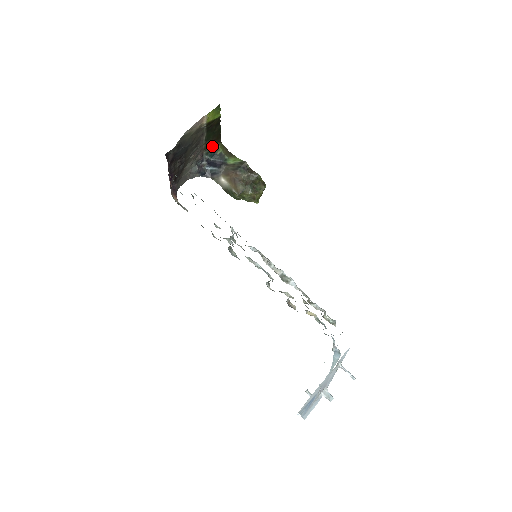
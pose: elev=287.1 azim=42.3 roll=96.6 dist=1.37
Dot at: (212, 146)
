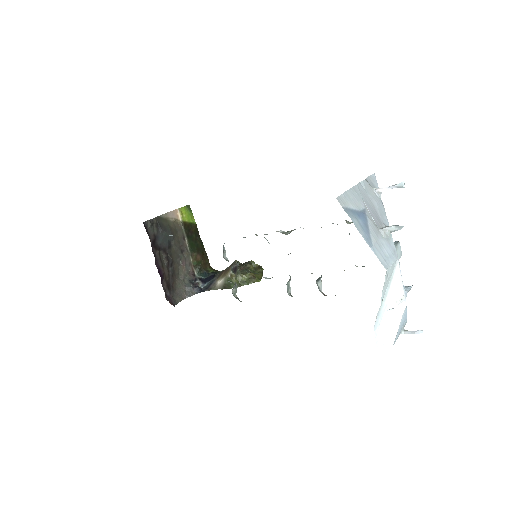
Dot at: (201, 266)
